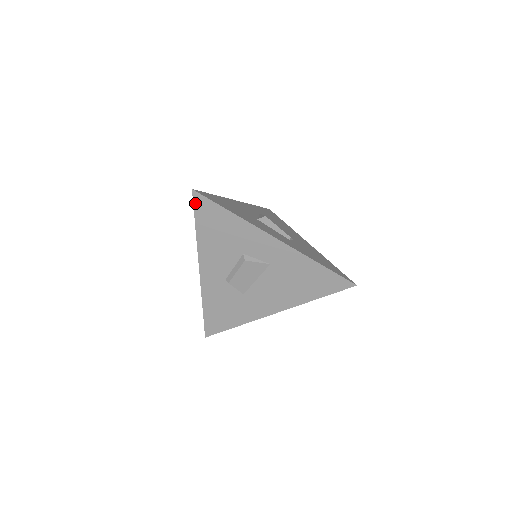
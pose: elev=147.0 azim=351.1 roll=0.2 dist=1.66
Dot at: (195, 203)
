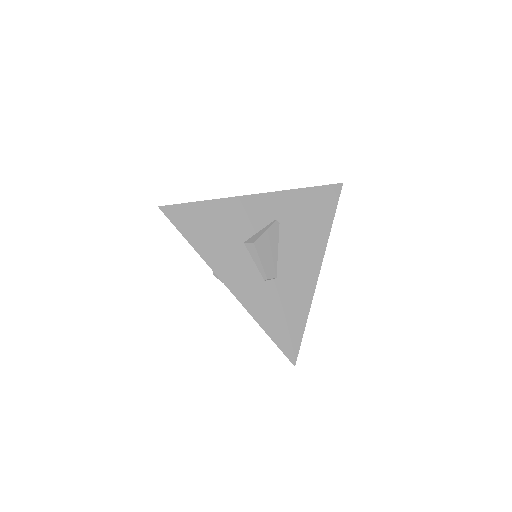
Dot at: occluded
